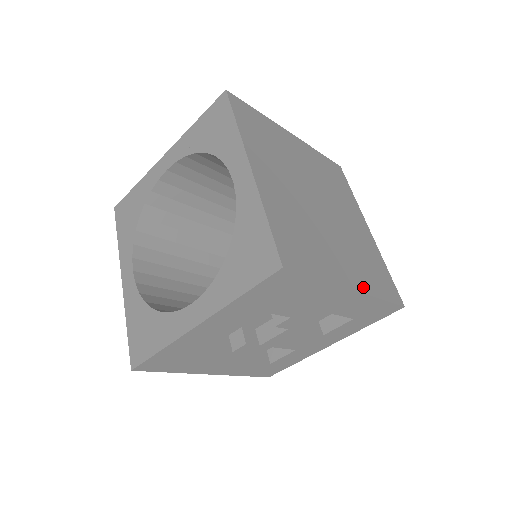
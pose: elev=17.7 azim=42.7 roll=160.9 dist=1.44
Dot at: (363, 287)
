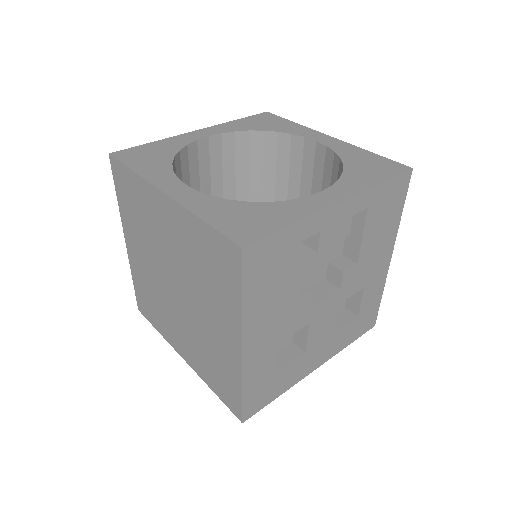
Dot at: occluded
